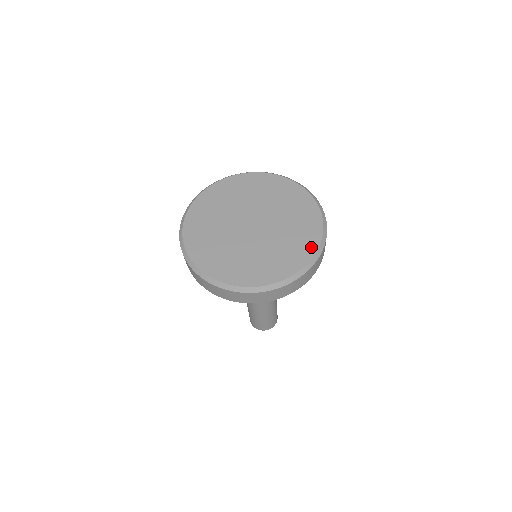
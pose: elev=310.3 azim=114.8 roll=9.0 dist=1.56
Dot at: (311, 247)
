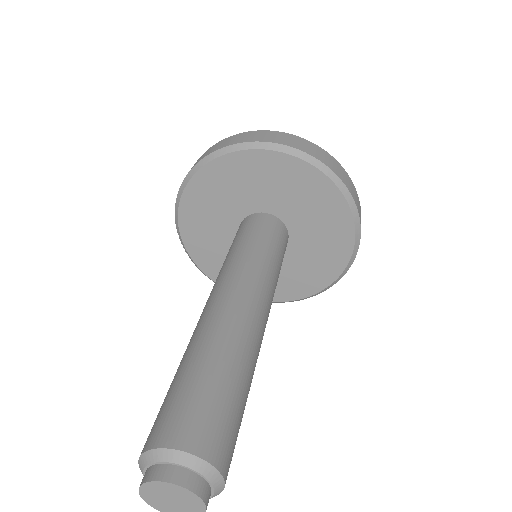
Dot at: occluded
